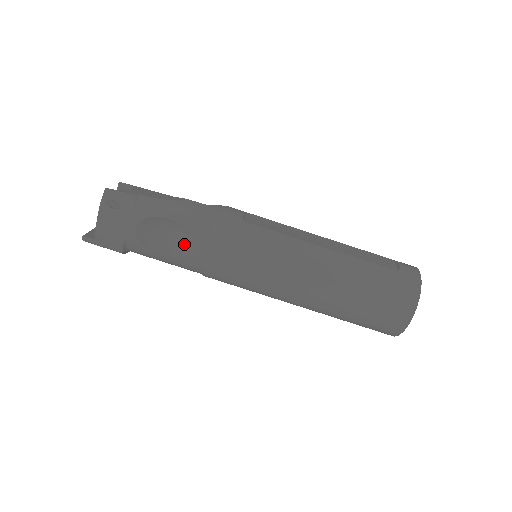
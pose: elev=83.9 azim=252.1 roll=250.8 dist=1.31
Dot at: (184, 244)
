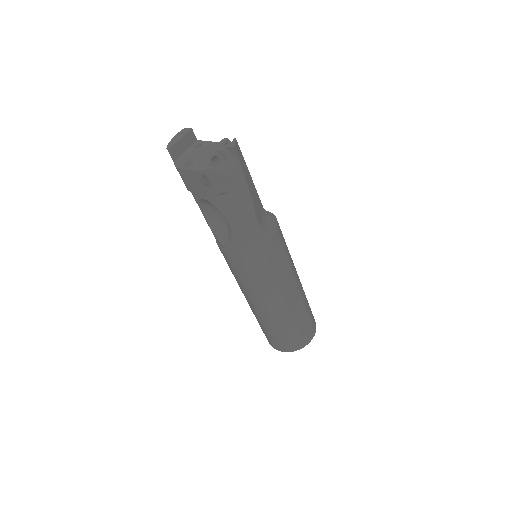
Dot at: (222, 229)
